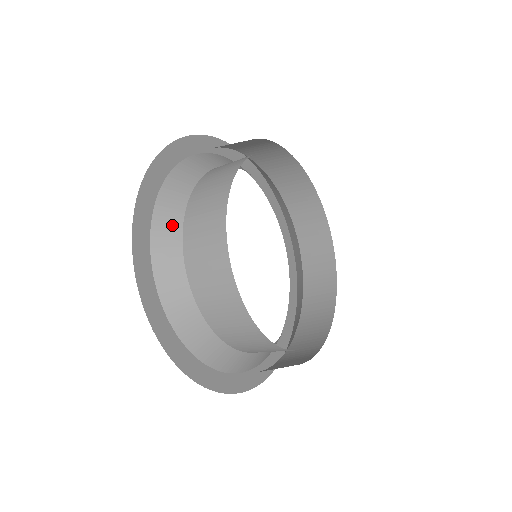
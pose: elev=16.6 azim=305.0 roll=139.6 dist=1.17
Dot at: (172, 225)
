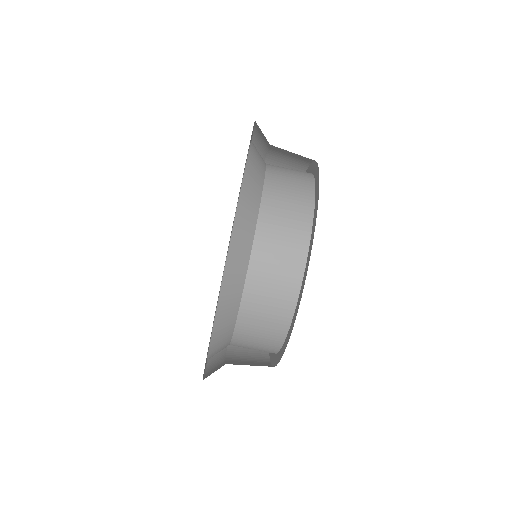
Dot at: occluded
